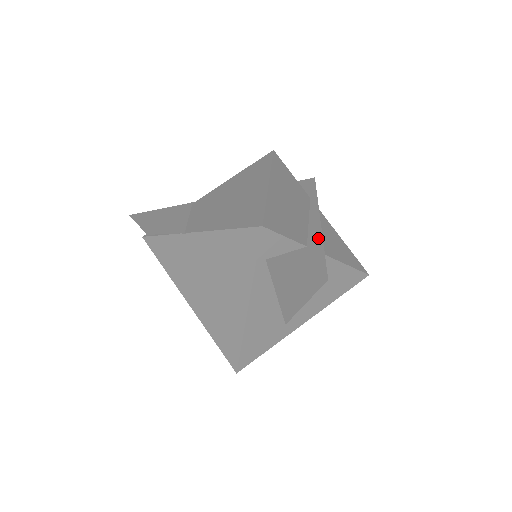
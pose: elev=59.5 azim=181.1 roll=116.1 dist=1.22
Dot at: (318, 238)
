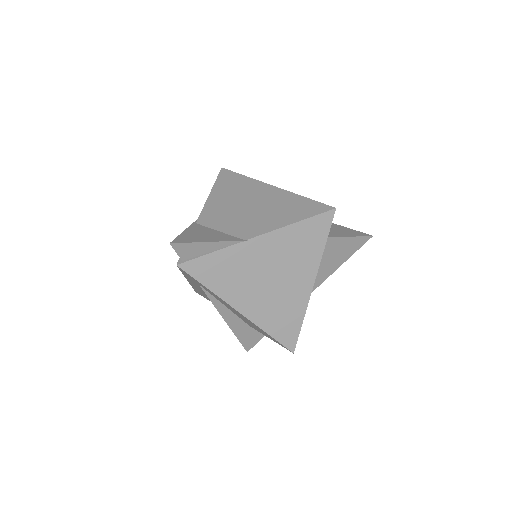
Dot at: occluded
